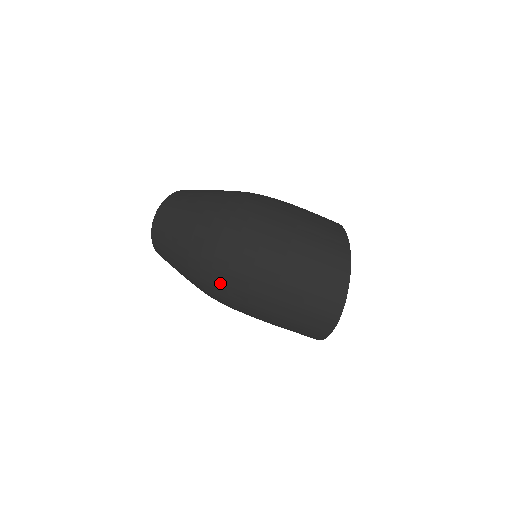
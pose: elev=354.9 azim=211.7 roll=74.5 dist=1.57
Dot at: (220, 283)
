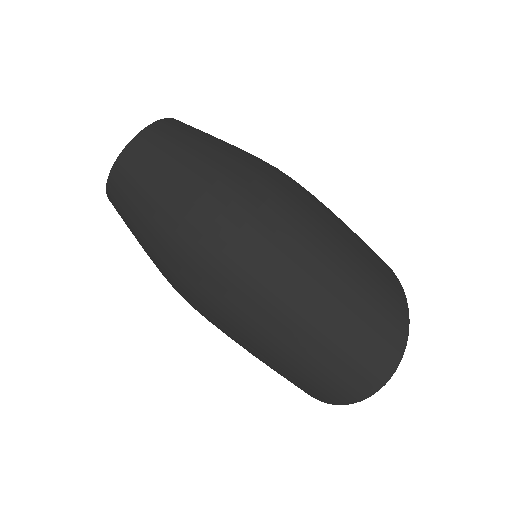
Dot at: (214, 289)
